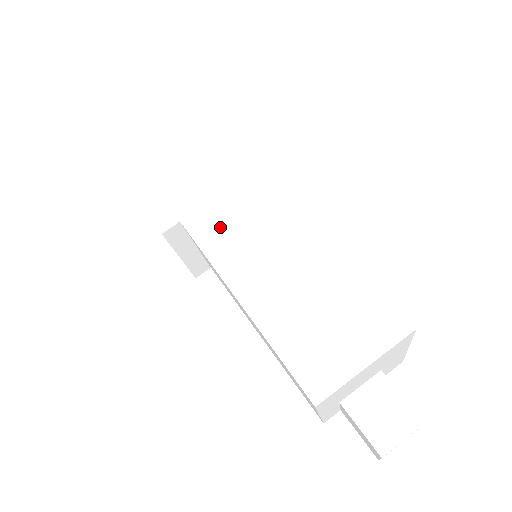
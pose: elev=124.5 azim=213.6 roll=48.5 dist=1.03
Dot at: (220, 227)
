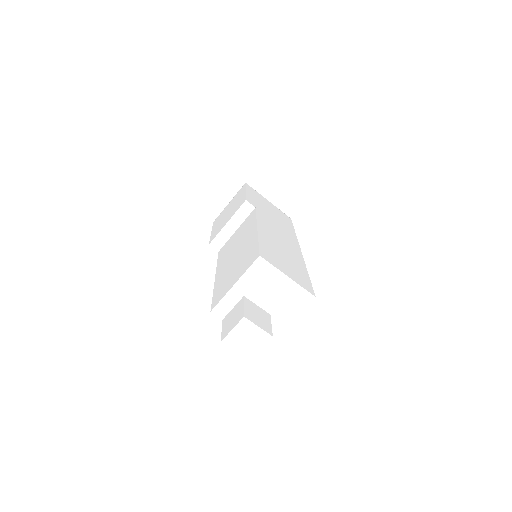
Dot at: (269, 223)
